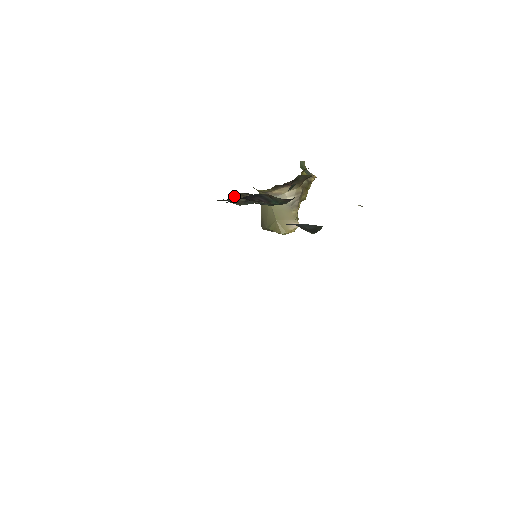
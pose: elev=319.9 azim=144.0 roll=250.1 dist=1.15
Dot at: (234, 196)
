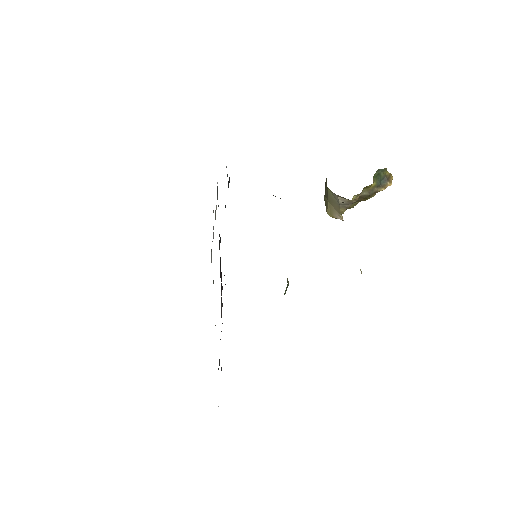
Dot at: (273, 195)
